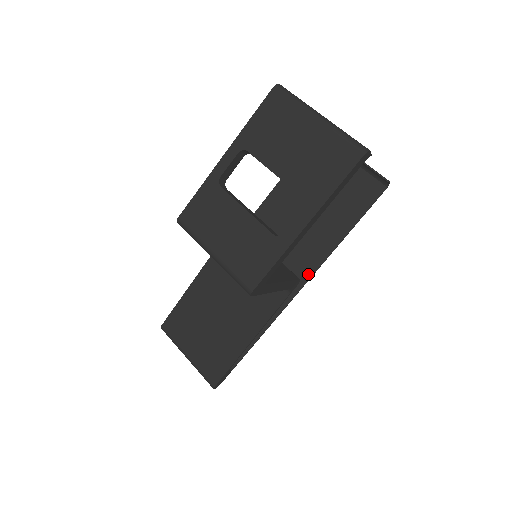
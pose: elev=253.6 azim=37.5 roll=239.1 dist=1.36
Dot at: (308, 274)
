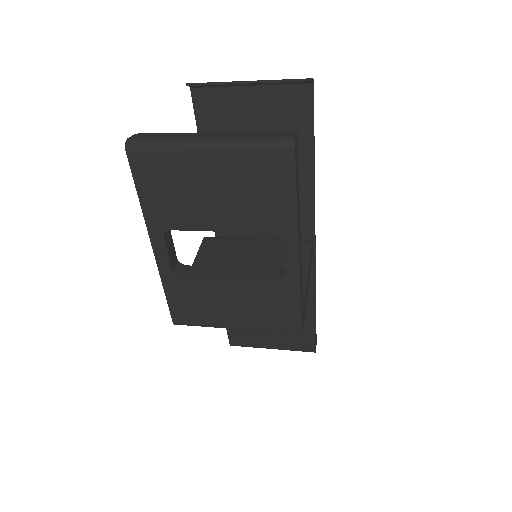
Dot at: (310, 219)
